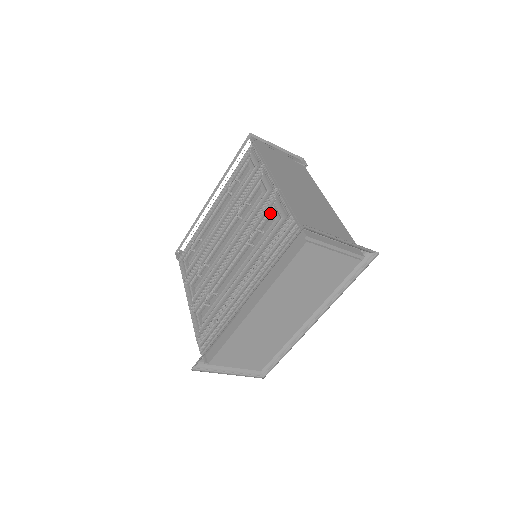
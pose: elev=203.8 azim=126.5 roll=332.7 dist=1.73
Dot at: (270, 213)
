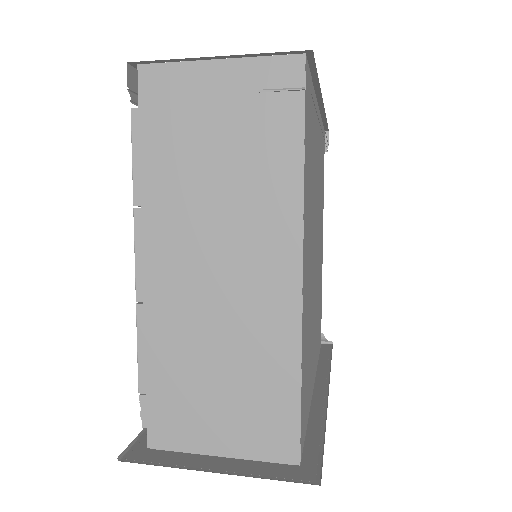
Dot at: occluded
